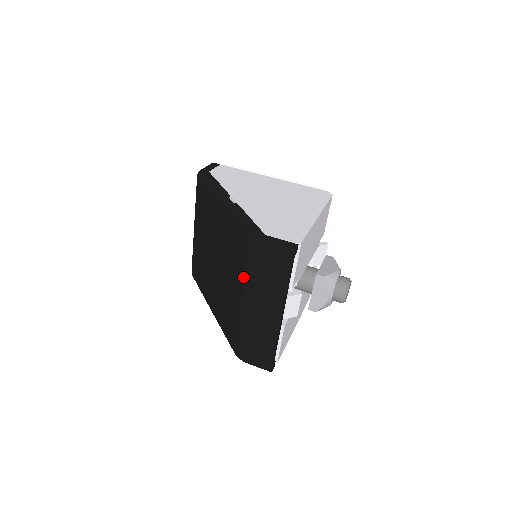
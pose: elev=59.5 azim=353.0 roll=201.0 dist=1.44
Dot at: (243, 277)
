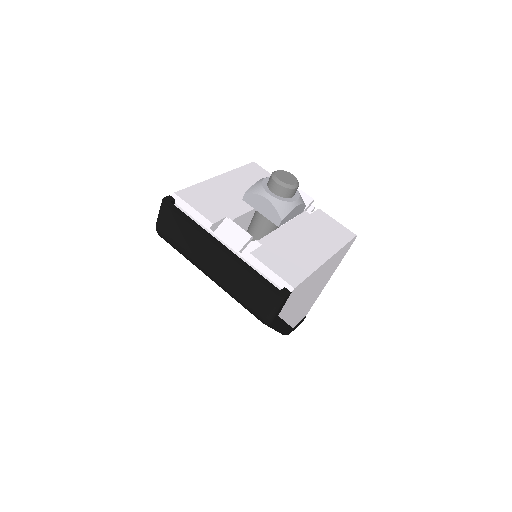
Dot at: occluded
